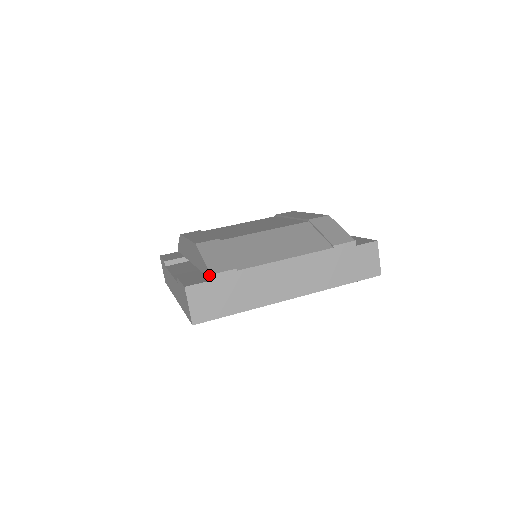
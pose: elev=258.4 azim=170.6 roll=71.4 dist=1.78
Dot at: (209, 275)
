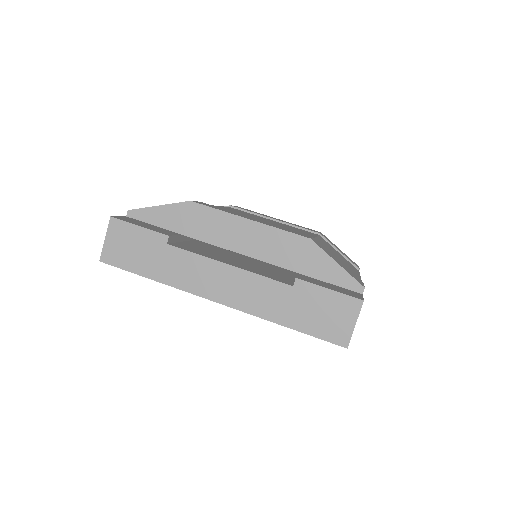
Dot at: (356, 287)
